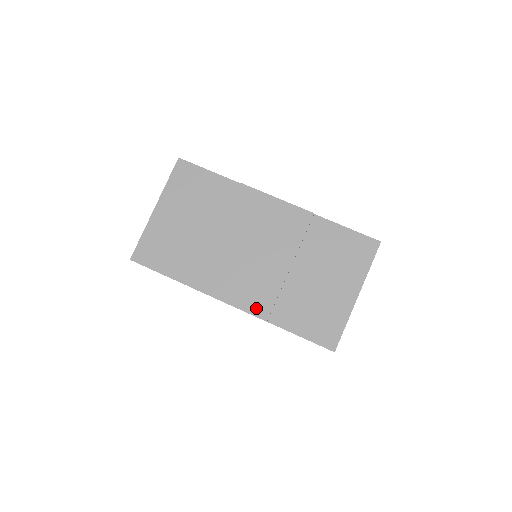
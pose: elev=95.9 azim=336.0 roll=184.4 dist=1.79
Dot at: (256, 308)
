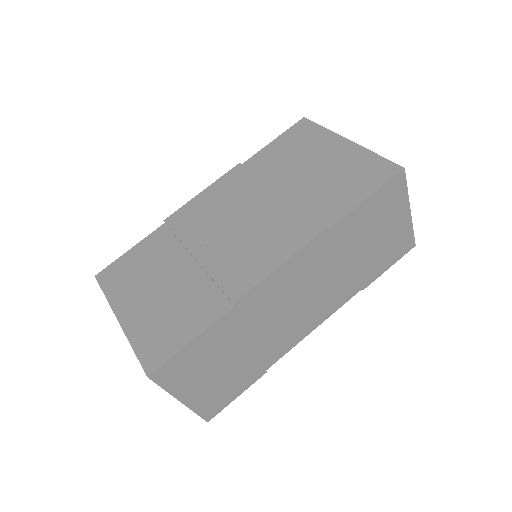
Dot at: (304, 235)
